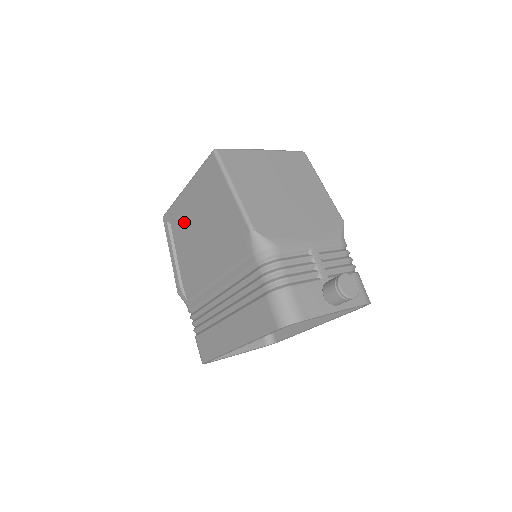
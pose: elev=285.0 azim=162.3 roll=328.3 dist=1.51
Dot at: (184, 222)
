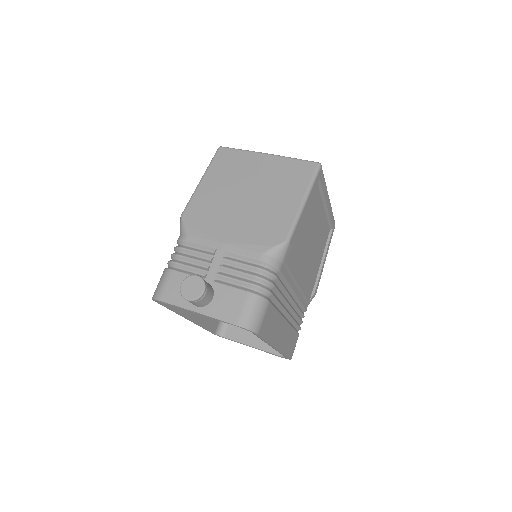
Dot at: occluded
